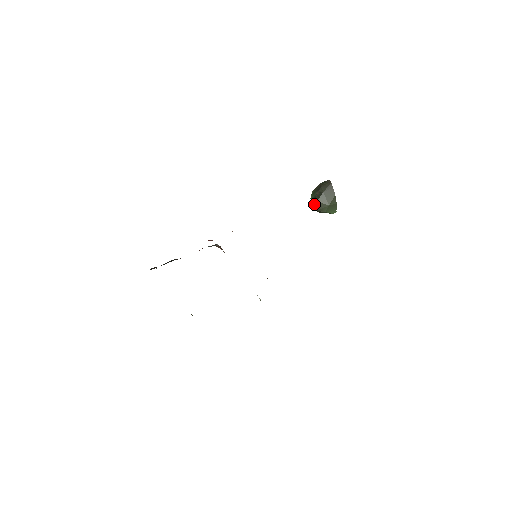
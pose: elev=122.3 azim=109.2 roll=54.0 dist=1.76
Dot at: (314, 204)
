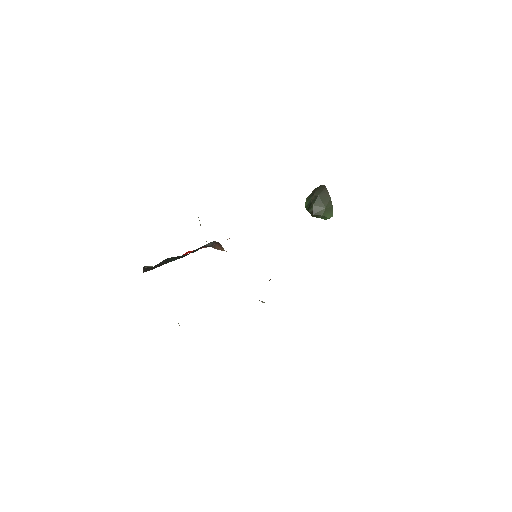
Dot at: (310, 208)
